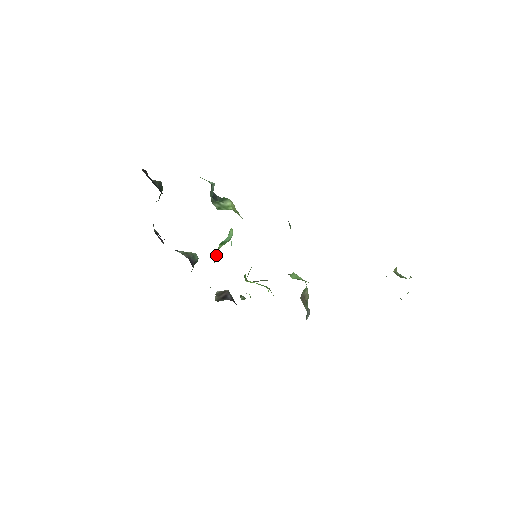
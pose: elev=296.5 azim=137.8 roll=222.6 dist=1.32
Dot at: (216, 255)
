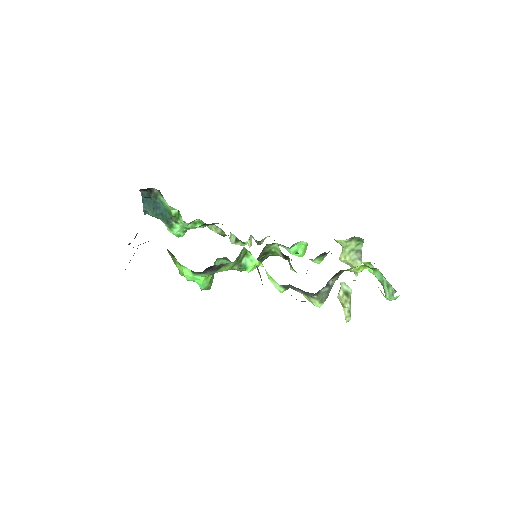
Dot at: occluded
